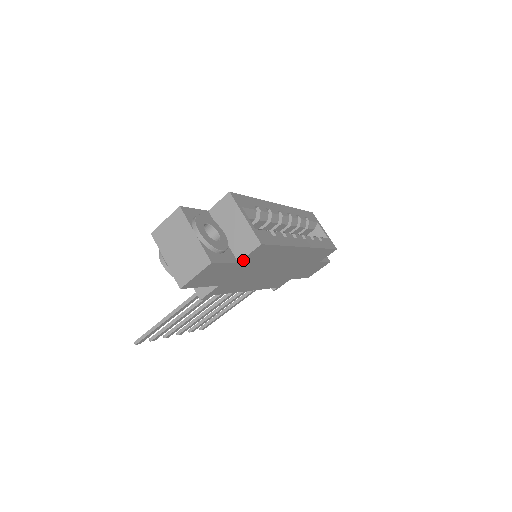
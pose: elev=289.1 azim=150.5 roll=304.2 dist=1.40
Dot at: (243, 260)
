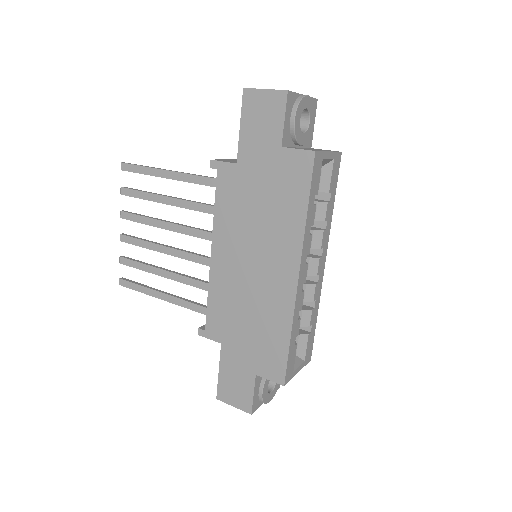
Dot at: (285, 153)
